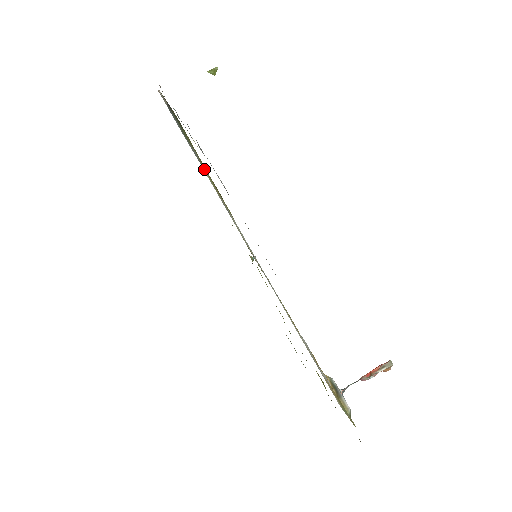
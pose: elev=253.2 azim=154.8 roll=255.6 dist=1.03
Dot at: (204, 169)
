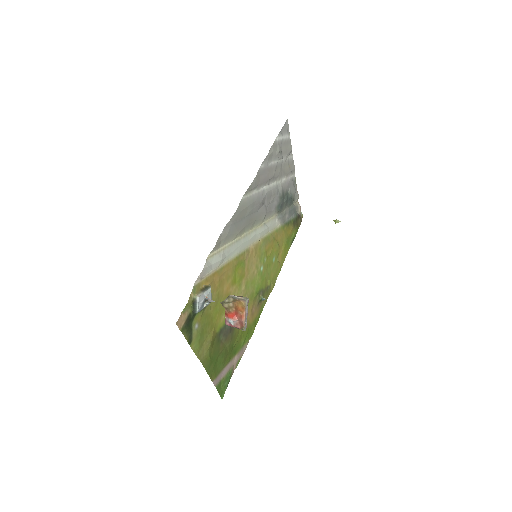
Dot at: (281, 227)
